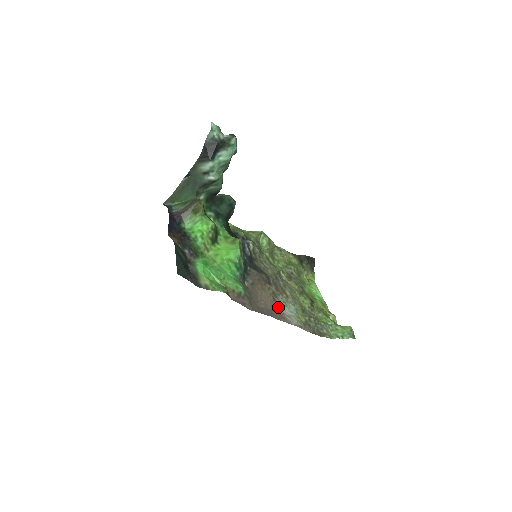
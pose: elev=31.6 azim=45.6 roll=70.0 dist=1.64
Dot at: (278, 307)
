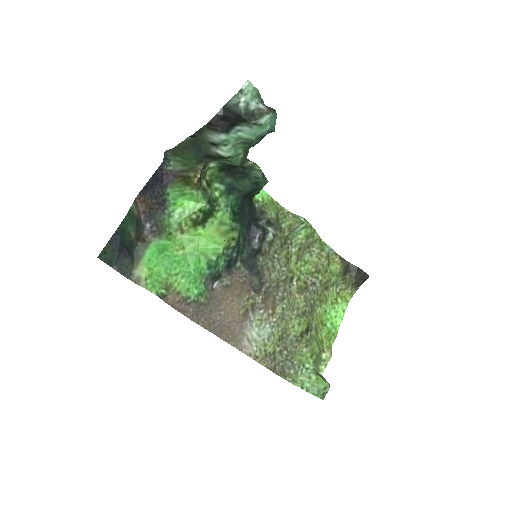
Dot at: (243, 324)
